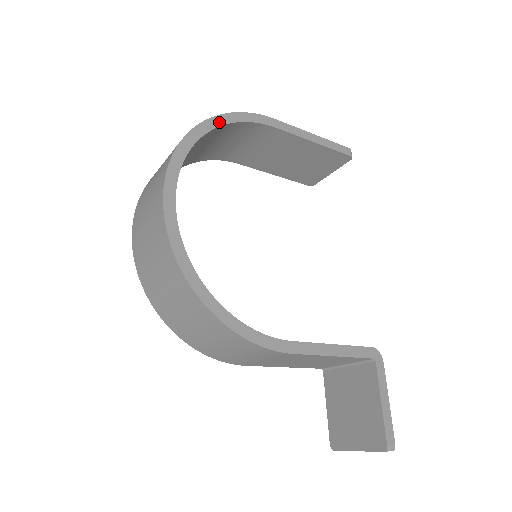
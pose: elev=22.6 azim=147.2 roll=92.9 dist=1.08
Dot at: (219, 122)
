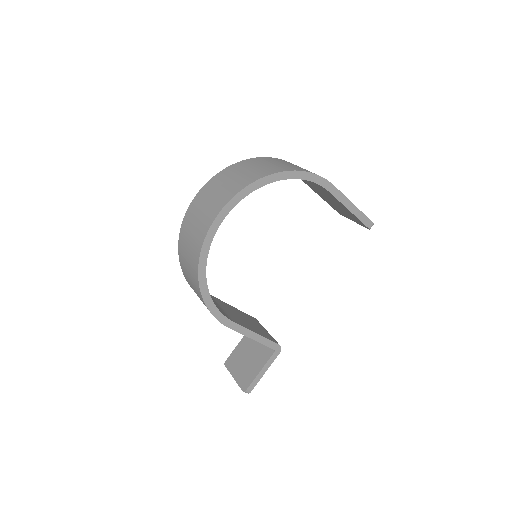
Dot at: (290, 176)
